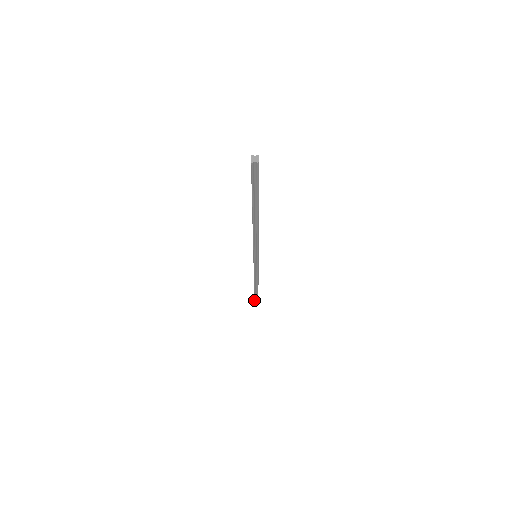
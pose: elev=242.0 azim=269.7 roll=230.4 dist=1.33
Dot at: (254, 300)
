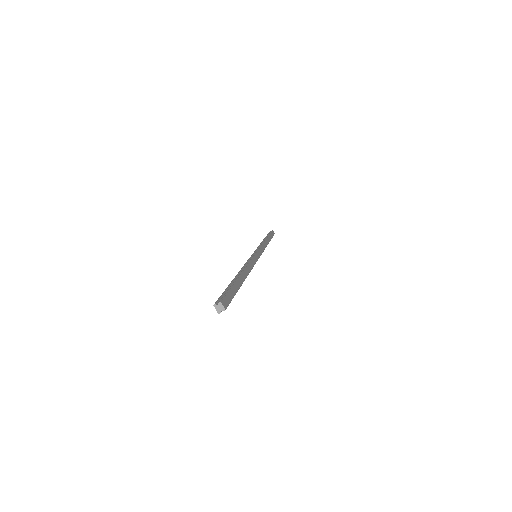
Dot at: occluded
